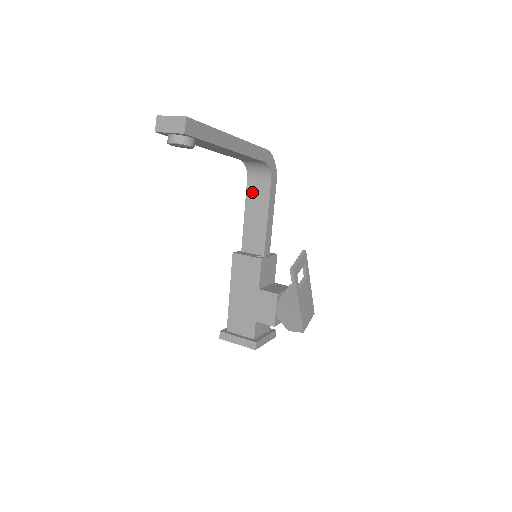
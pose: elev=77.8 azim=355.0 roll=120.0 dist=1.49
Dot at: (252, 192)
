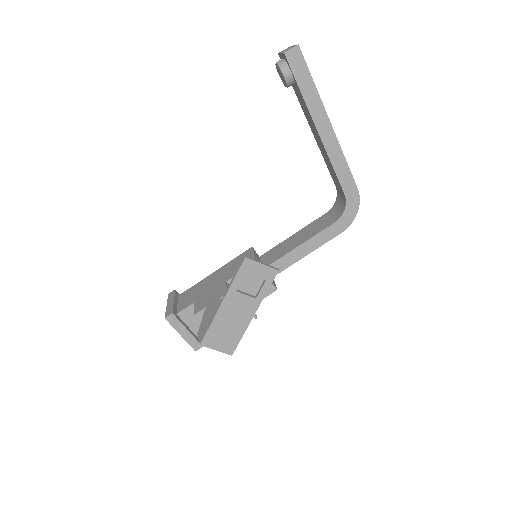
Dot at: (318, 222)
